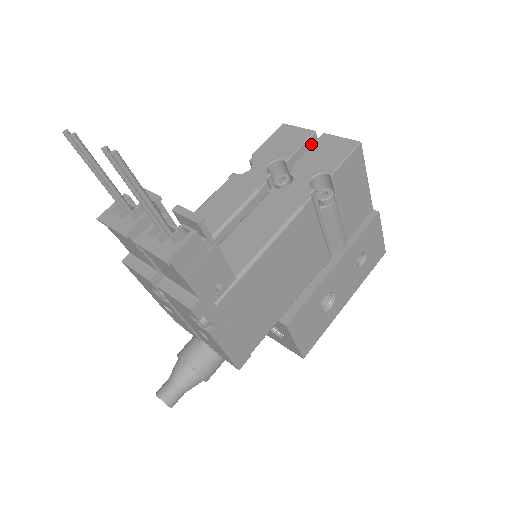
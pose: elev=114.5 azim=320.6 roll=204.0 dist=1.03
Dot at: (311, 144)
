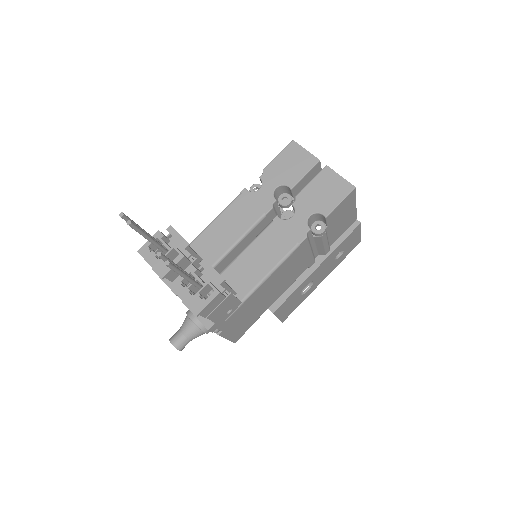
Dot at: (314, 170)
